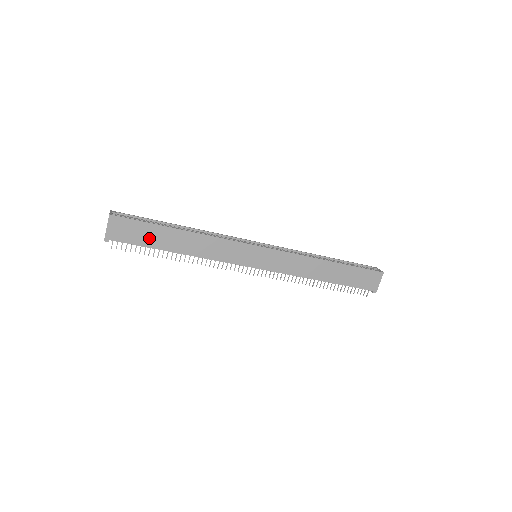
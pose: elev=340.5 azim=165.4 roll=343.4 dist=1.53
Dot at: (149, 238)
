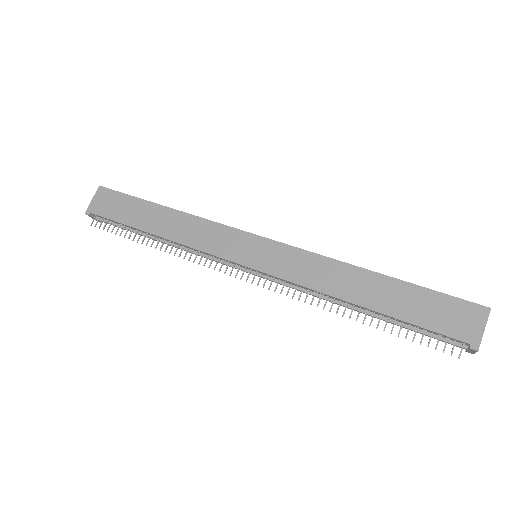
Dot at: (128, 214)
